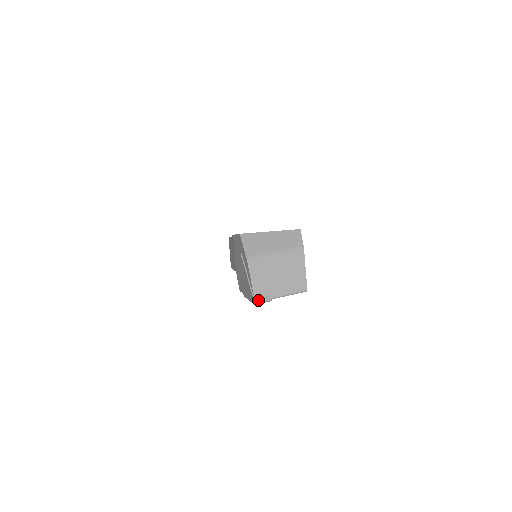
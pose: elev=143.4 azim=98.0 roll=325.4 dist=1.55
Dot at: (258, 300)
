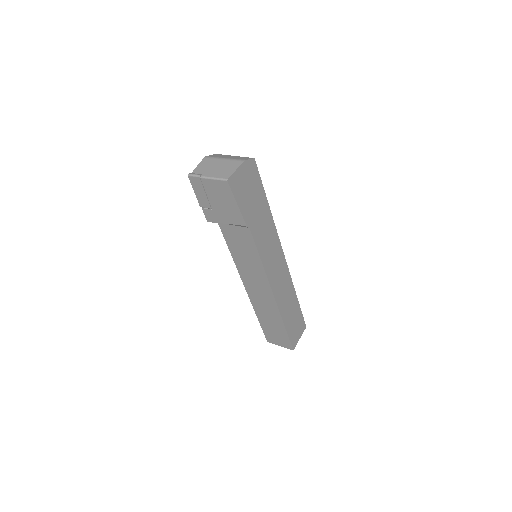
Dot at: (192, 174)
